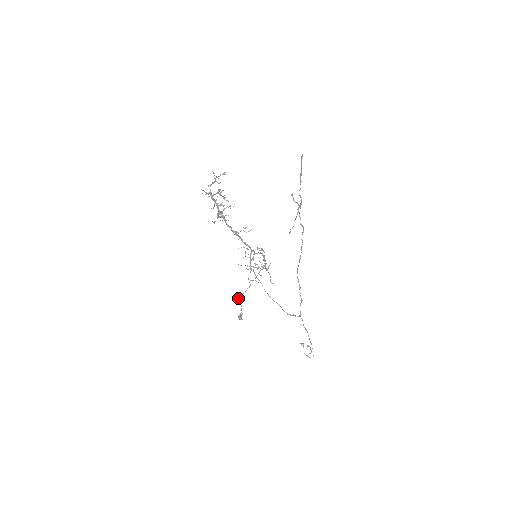
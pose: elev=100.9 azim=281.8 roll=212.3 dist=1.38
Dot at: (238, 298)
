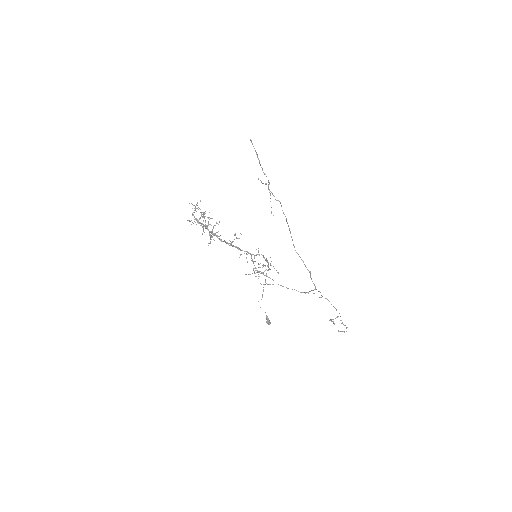
Dot at: occluded
